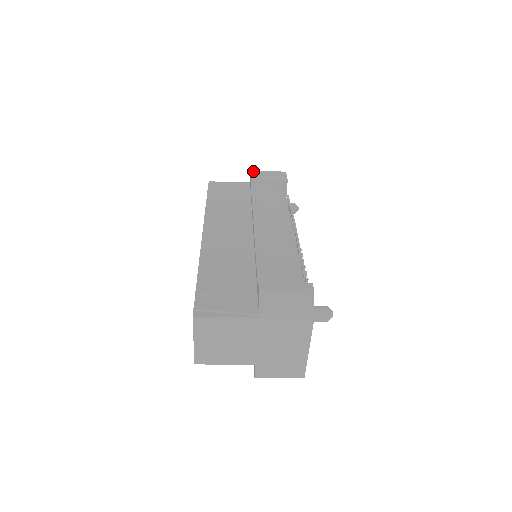
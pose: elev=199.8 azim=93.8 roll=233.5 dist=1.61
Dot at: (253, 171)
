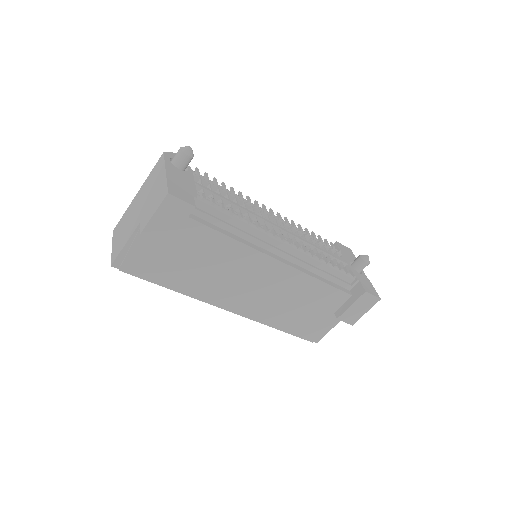
Dot at: occluded
